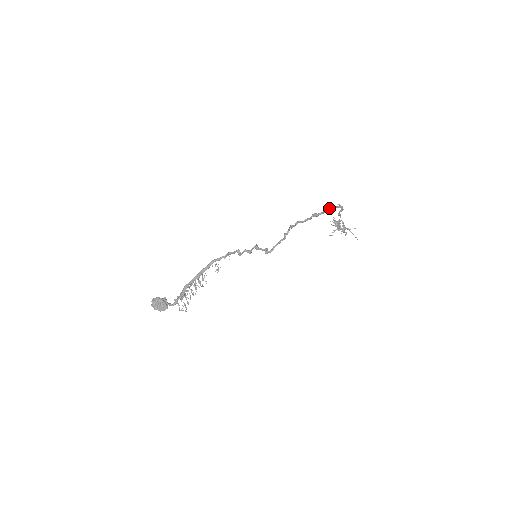
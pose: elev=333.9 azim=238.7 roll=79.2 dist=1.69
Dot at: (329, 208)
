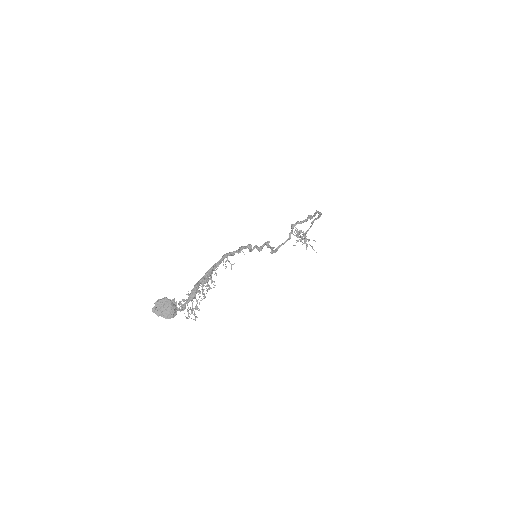
Dot at: (316, 212)
